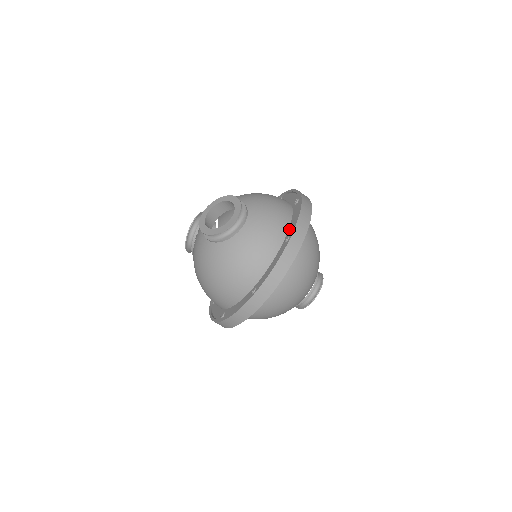
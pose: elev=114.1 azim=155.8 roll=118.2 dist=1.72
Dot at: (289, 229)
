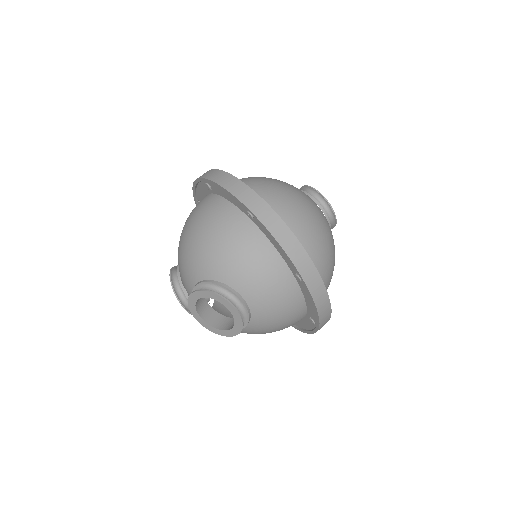
Dot at: (285, 261)
